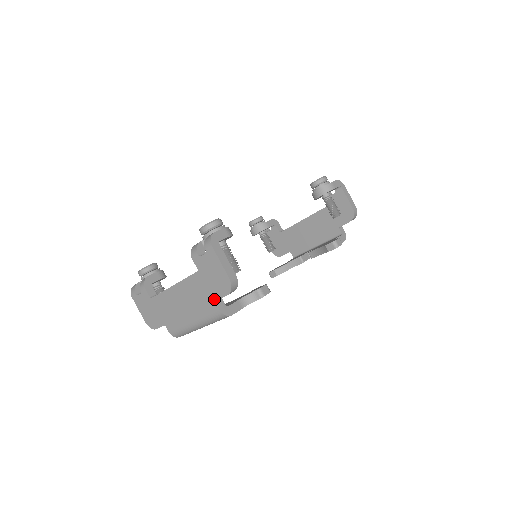
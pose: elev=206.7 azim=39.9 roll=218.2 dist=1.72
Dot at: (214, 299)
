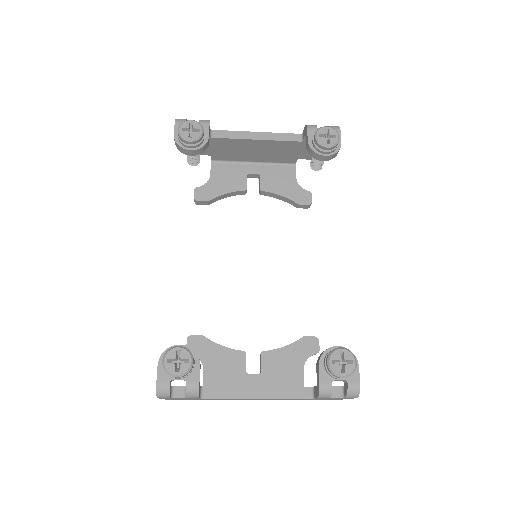
Dot at: occluded
